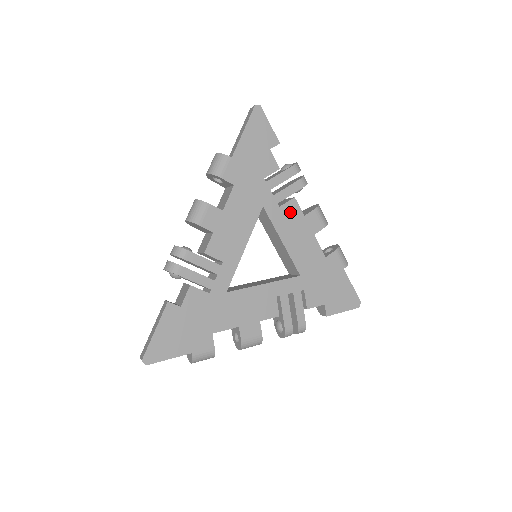
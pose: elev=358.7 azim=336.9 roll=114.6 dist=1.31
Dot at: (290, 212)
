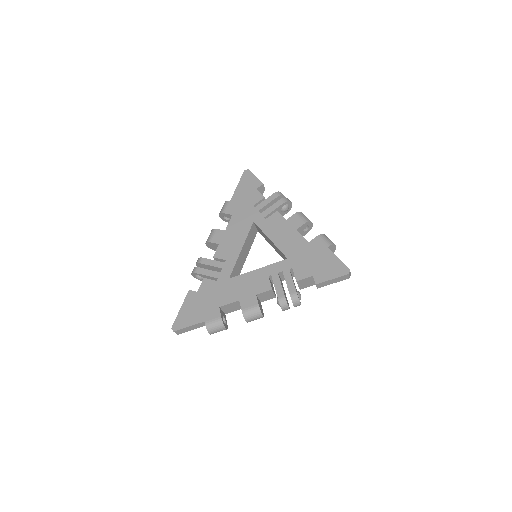
Dot at: (275, 220)
